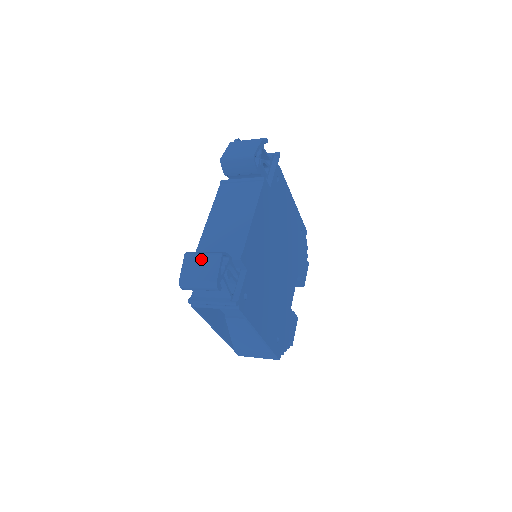
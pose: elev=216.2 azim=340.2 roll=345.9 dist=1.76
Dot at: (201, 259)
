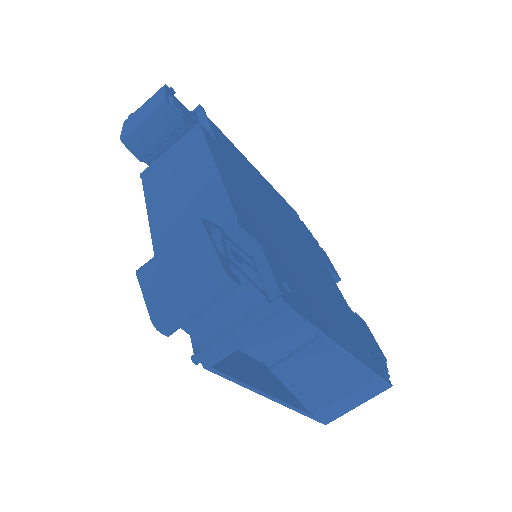
Dot at: (169, 257)
